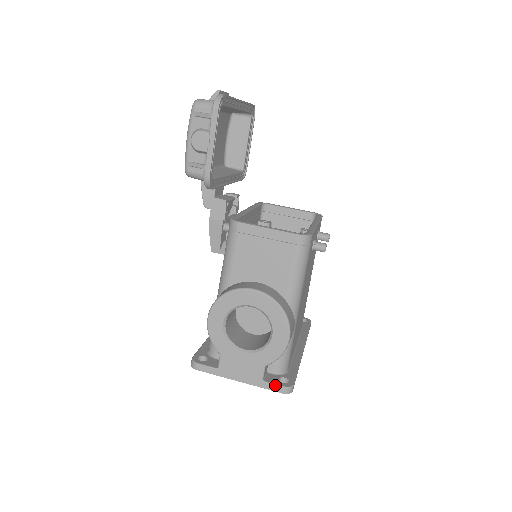
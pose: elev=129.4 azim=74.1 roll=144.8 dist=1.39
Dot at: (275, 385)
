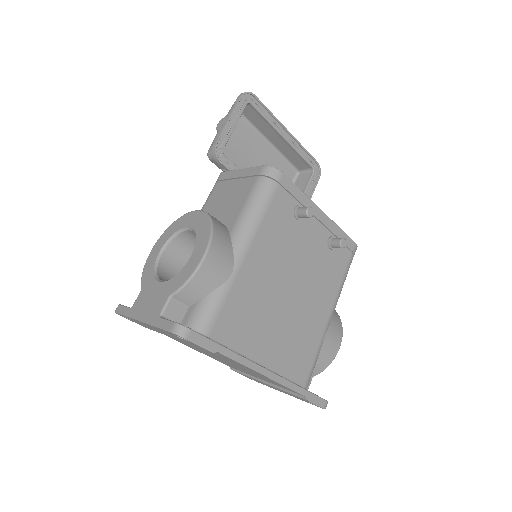
Dot at: (168, 320)
